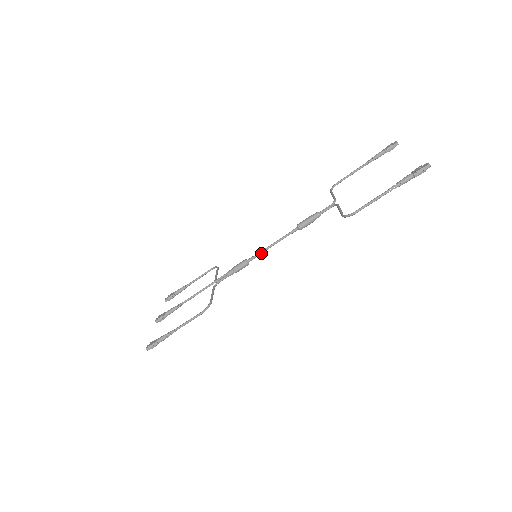
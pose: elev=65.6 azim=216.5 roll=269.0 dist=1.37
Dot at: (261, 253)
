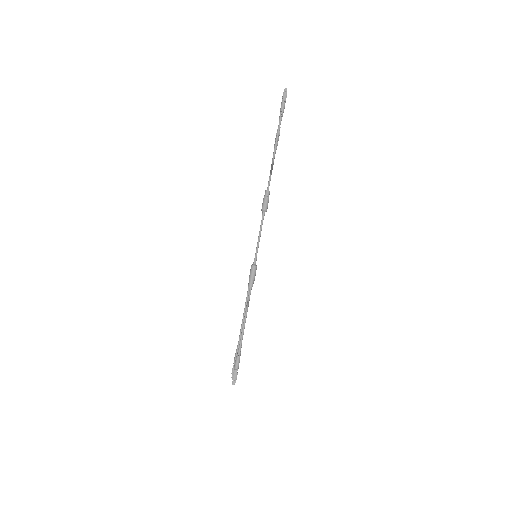
Dot at: (257, 250)
